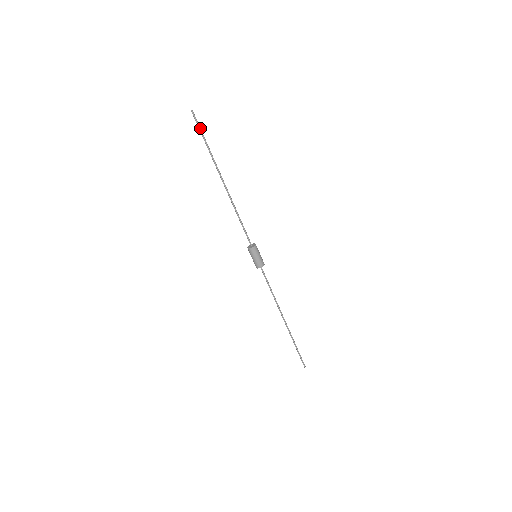
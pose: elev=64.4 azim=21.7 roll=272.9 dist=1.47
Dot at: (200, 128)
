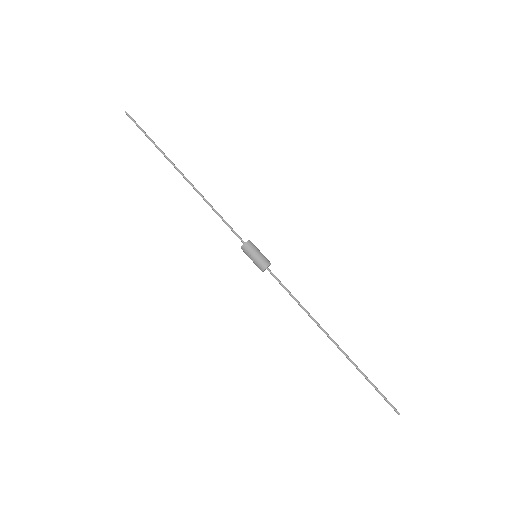
Dot at: (140, 127)
